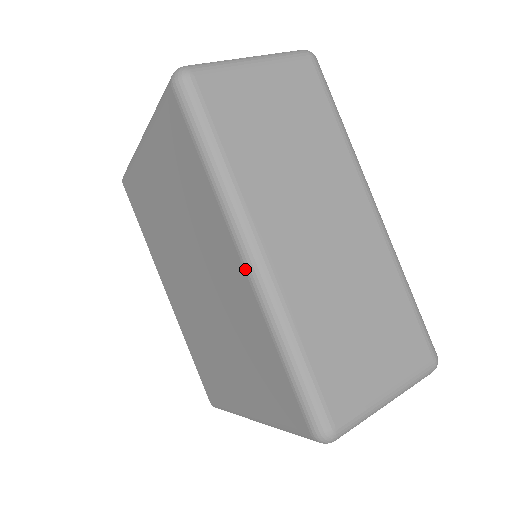
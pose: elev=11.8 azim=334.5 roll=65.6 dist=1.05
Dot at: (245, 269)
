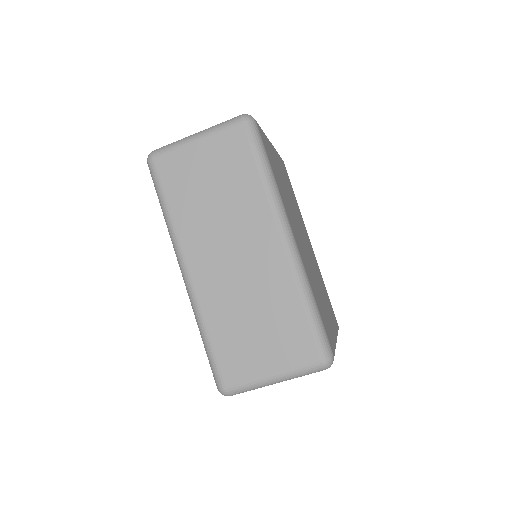
Dot at: (184, 280)
